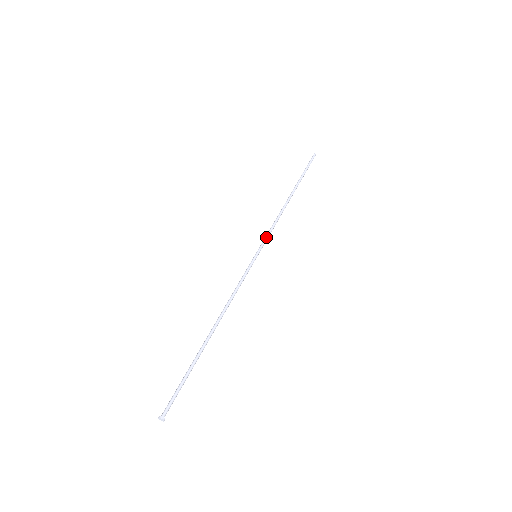
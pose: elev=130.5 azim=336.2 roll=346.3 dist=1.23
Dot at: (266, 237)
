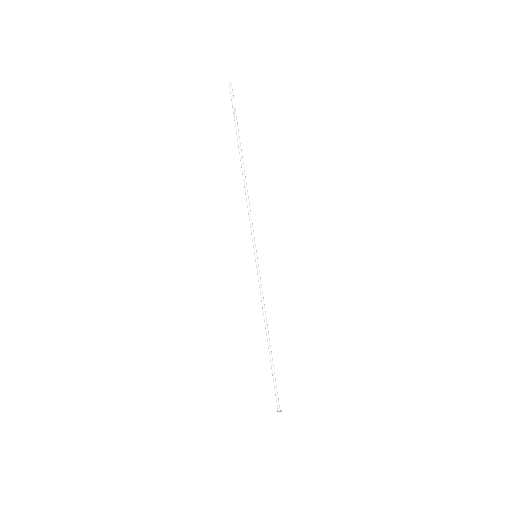
Dot at: (252, 232)
